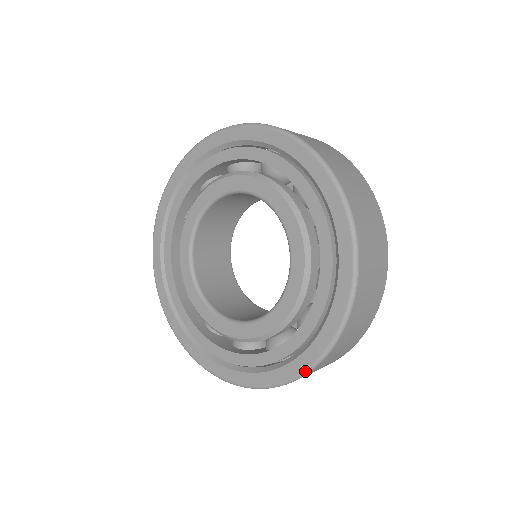
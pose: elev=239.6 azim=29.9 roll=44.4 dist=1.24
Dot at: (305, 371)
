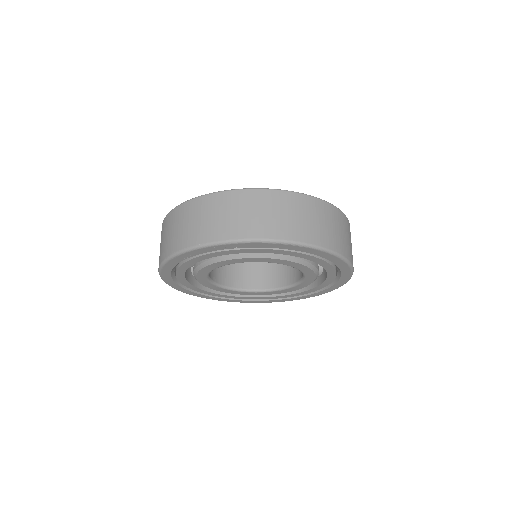
Dot at: occluded
